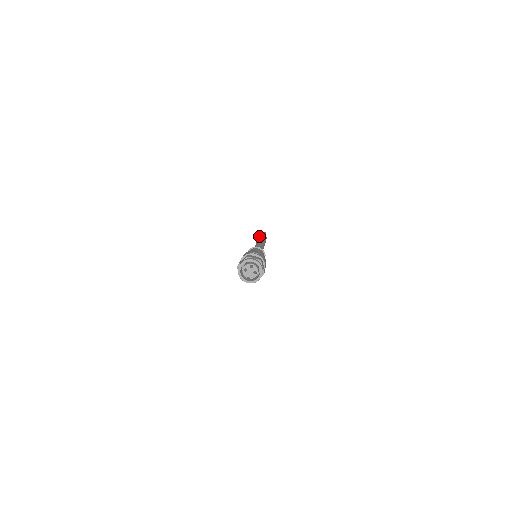
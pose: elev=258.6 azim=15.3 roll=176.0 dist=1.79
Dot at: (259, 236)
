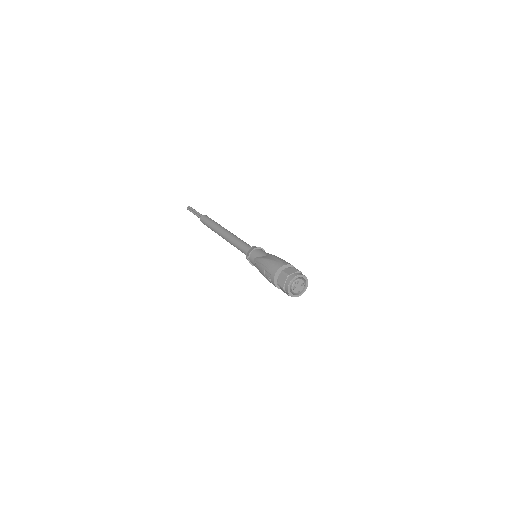
Dot at: (203, 220)
